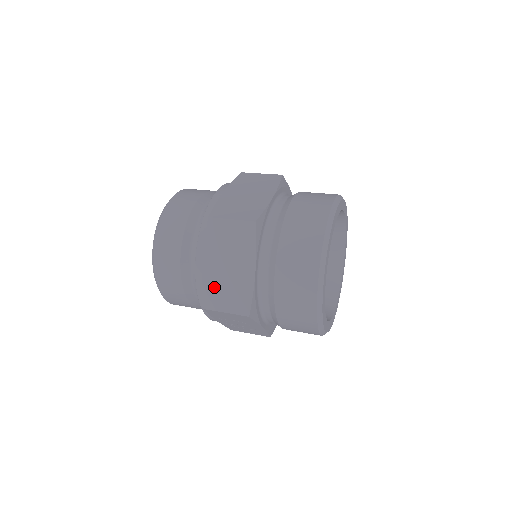
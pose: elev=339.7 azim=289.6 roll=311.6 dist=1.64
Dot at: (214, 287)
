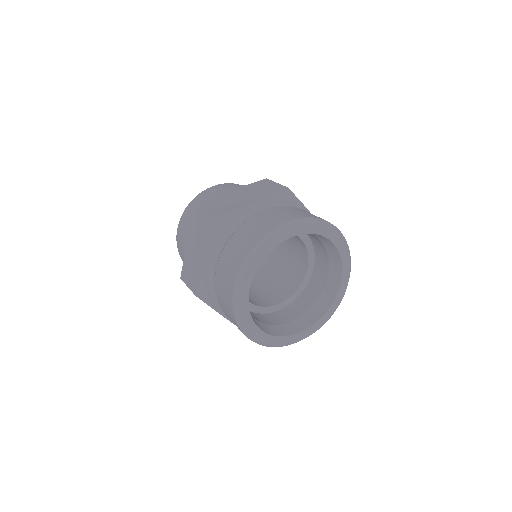
Dot at: occluded
